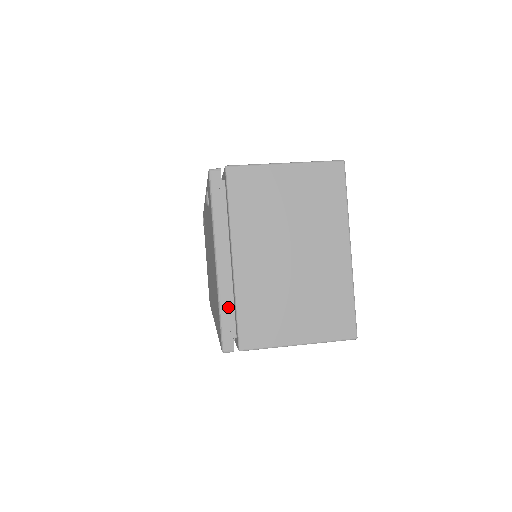
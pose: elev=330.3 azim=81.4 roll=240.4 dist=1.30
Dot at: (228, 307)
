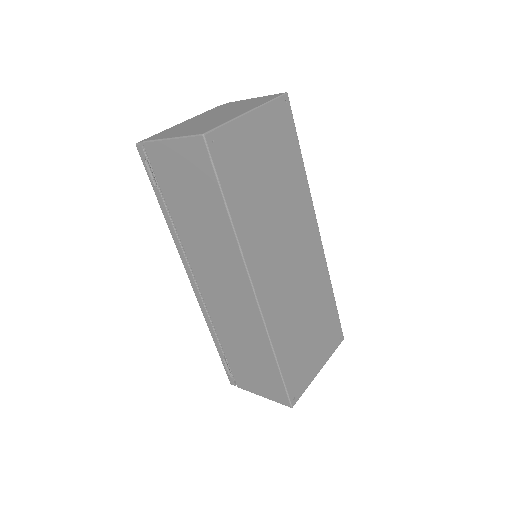
Dot at: occluded
